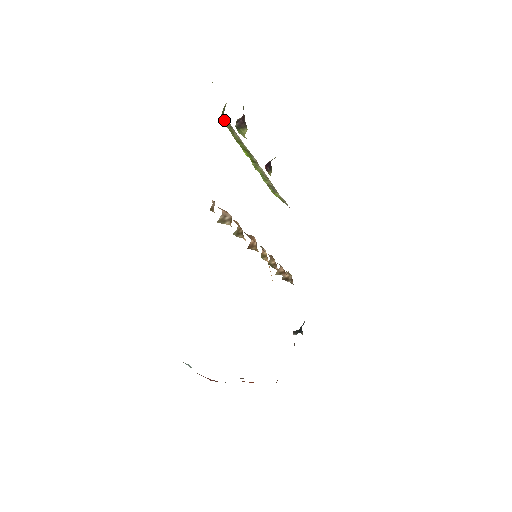
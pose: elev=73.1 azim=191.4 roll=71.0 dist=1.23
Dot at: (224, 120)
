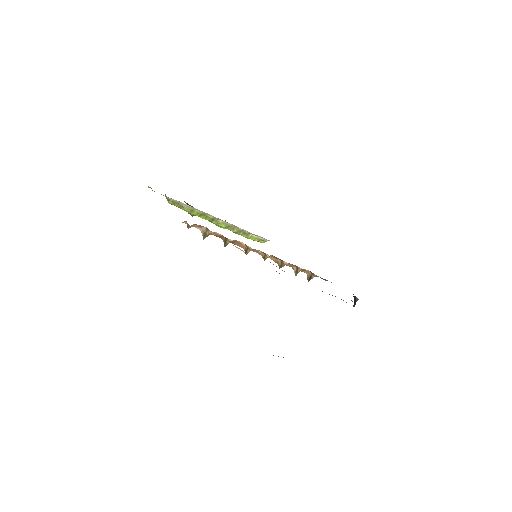
Dot at: (171, 203)
